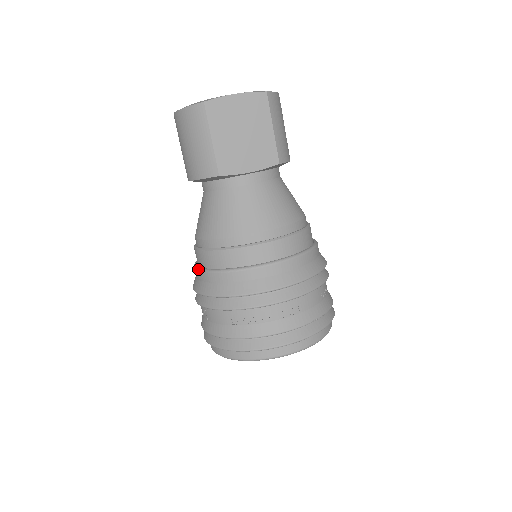
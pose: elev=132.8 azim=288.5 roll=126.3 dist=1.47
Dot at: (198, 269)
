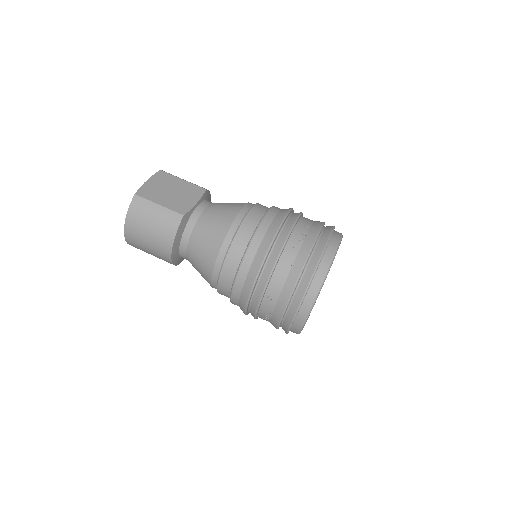
Dot at: (234, 280)
